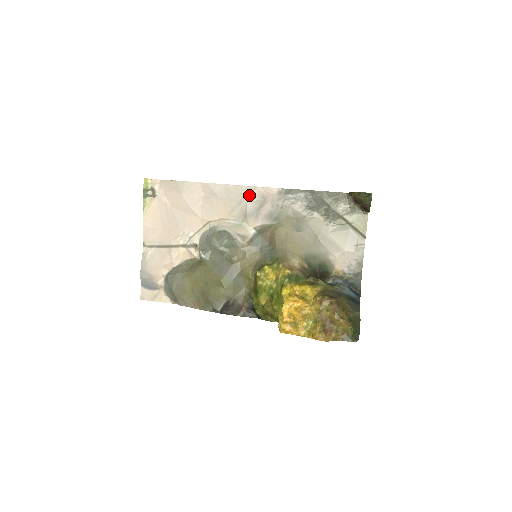
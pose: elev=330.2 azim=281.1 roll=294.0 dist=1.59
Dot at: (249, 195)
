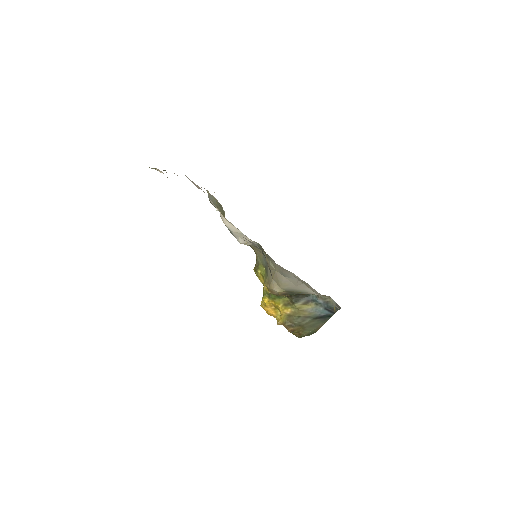
Dot at: occluded
